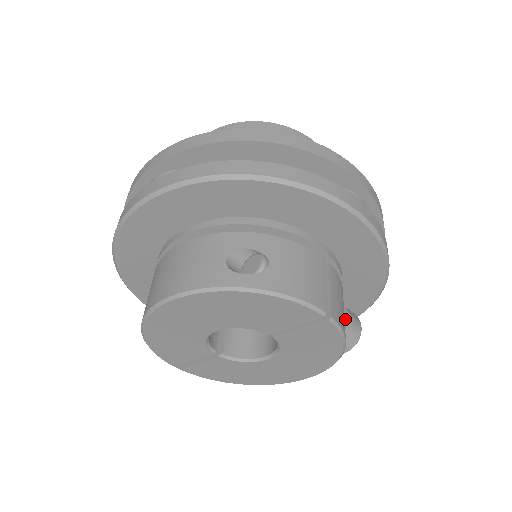
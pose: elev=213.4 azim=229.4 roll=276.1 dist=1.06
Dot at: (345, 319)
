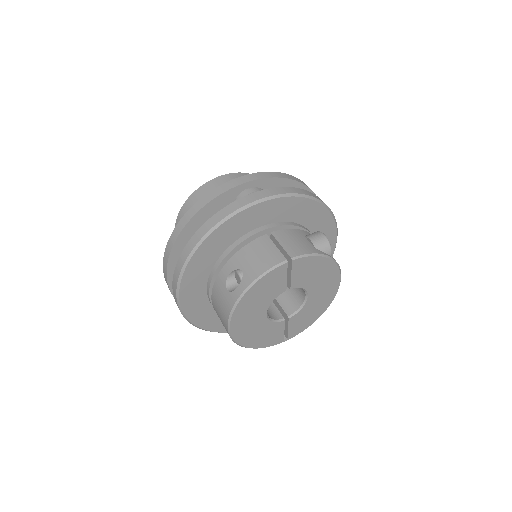
Dot at: (310, 243)
